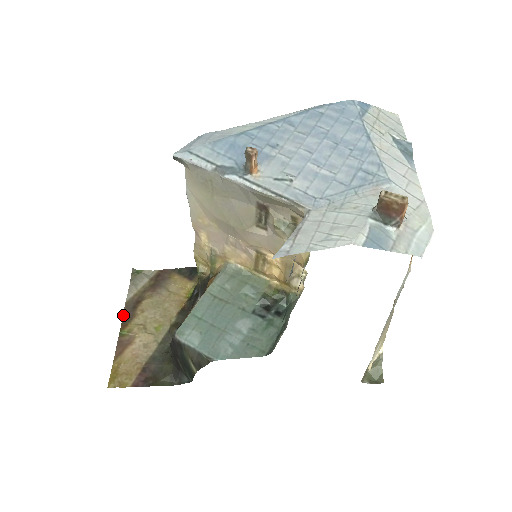
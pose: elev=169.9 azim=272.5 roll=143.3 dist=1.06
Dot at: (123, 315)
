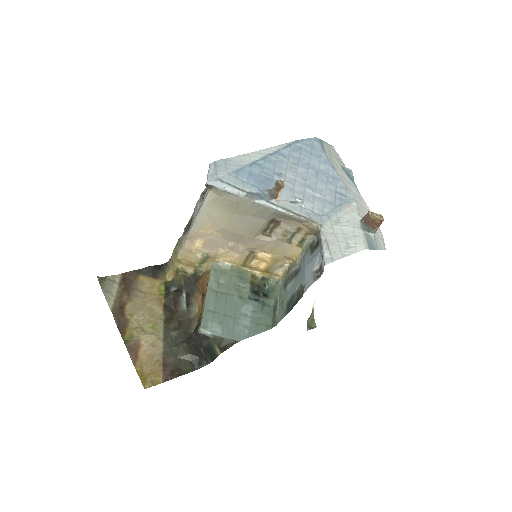
Dot at: (116, 323)
